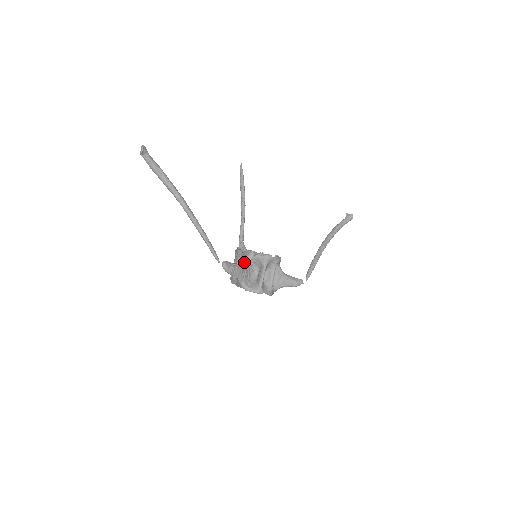
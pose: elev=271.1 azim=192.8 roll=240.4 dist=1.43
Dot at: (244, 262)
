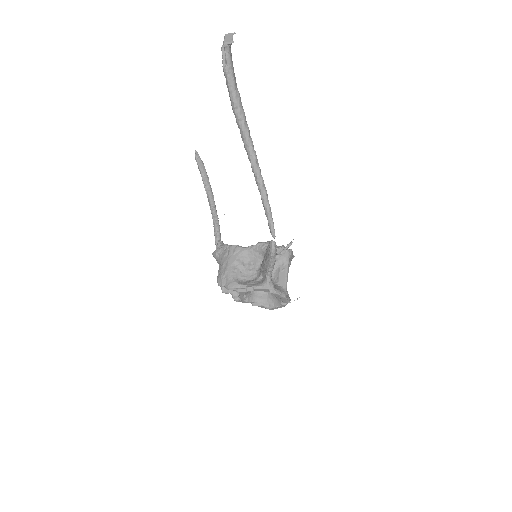
Dot at: occluded
